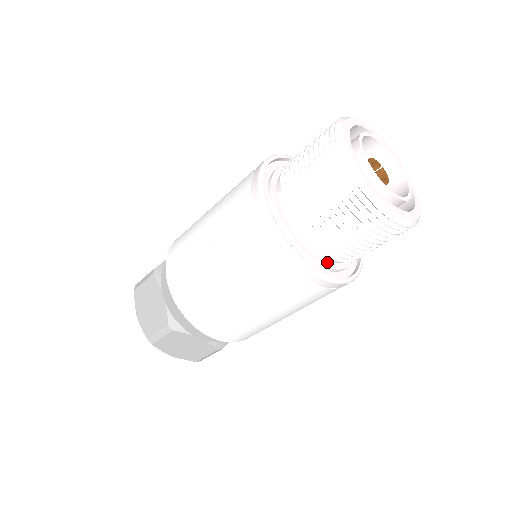
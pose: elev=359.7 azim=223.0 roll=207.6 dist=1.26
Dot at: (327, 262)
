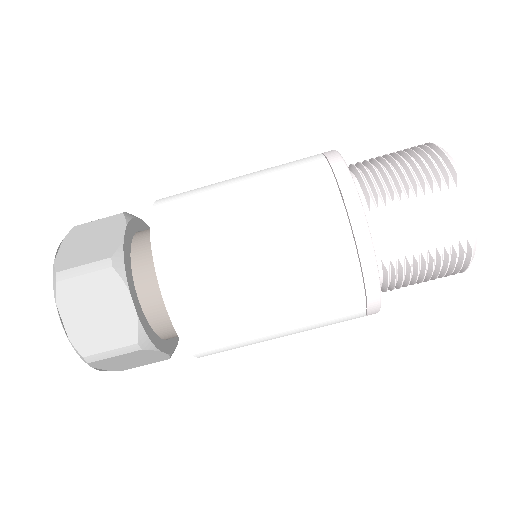
Dot at: occluded
